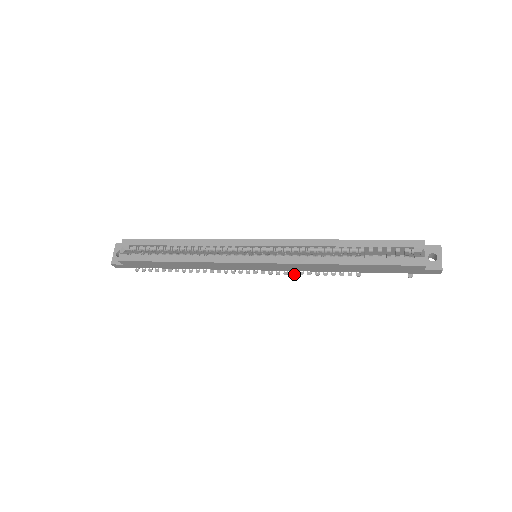
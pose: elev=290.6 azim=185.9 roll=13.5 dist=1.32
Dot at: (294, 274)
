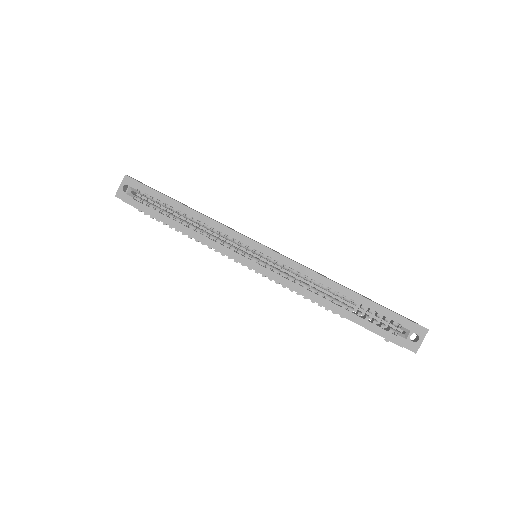
Dot at: (285, 287)
